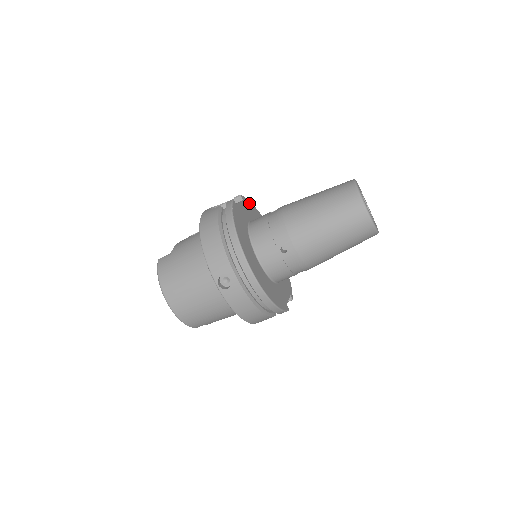
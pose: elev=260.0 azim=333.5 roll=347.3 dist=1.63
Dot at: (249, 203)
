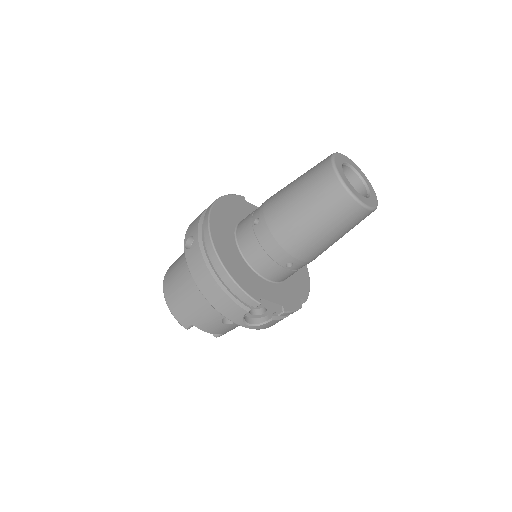
Dot at: occluded
